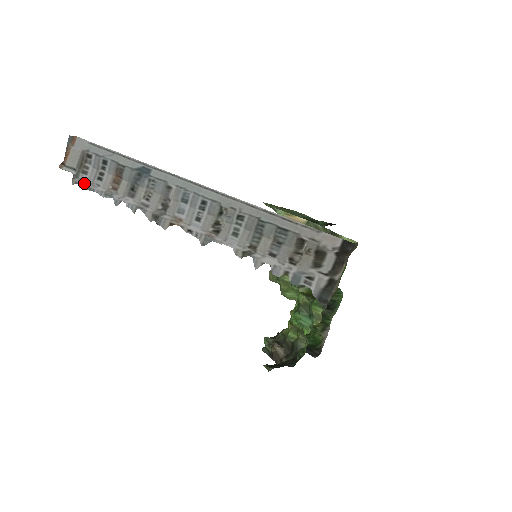
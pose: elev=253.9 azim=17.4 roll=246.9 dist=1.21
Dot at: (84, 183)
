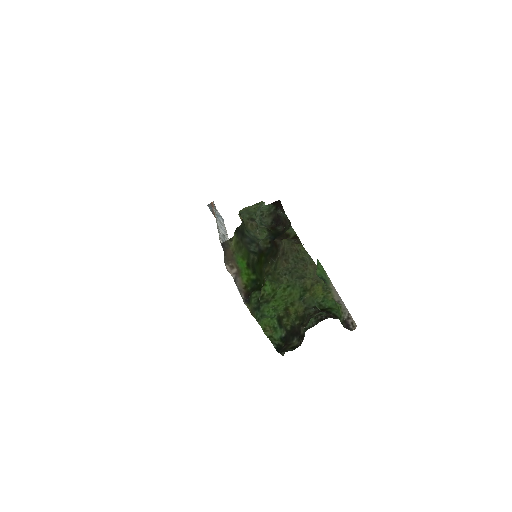
Dot at: occluded
